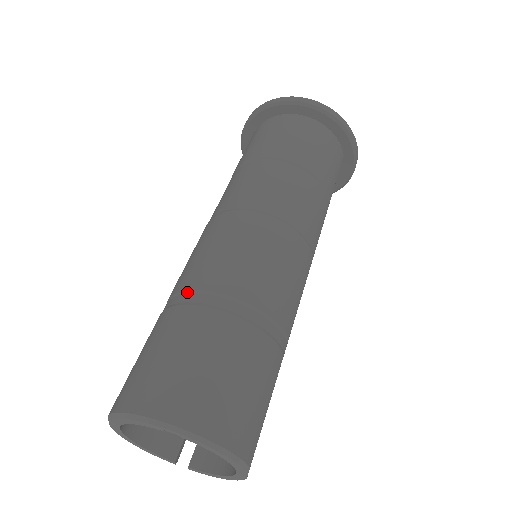
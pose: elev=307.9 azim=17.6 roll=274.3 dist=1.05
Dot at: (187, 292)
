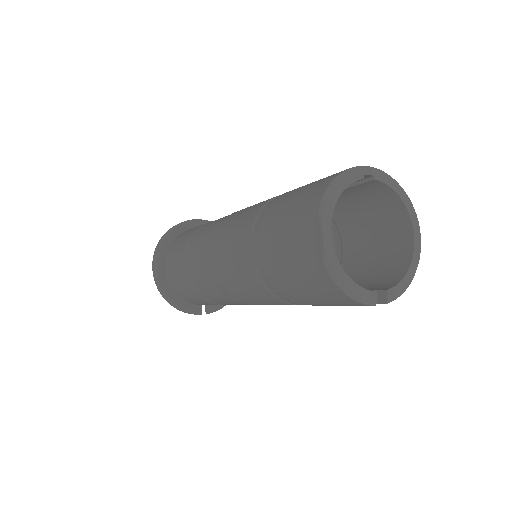
Dot at: (267, 203)
